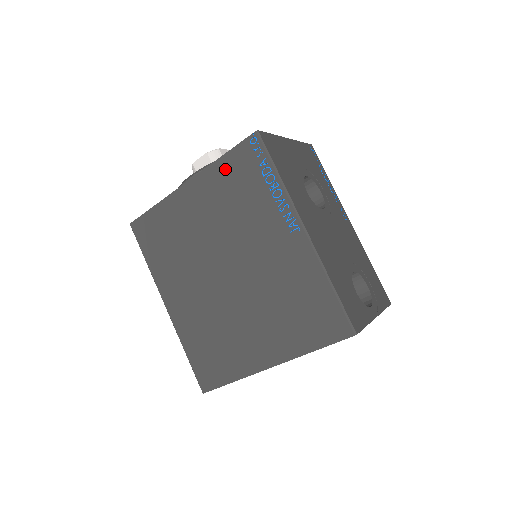
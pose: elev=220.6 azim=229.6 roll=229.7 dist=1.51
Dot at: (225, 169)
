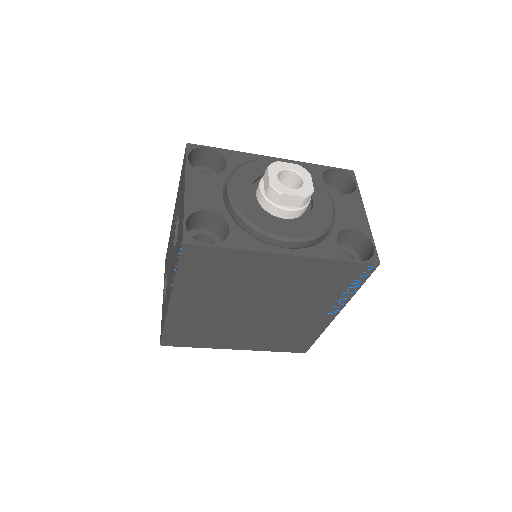
Dot at: (330, 268)
